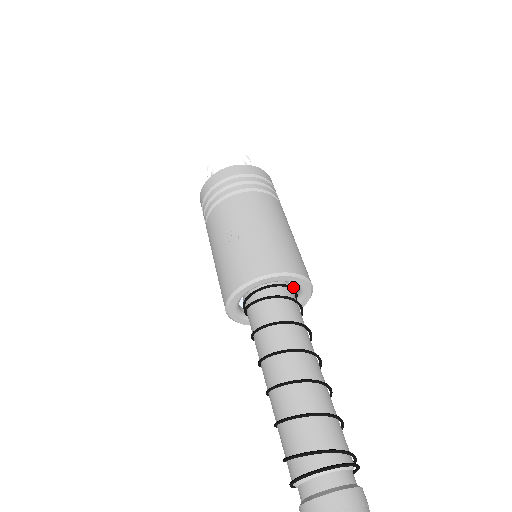
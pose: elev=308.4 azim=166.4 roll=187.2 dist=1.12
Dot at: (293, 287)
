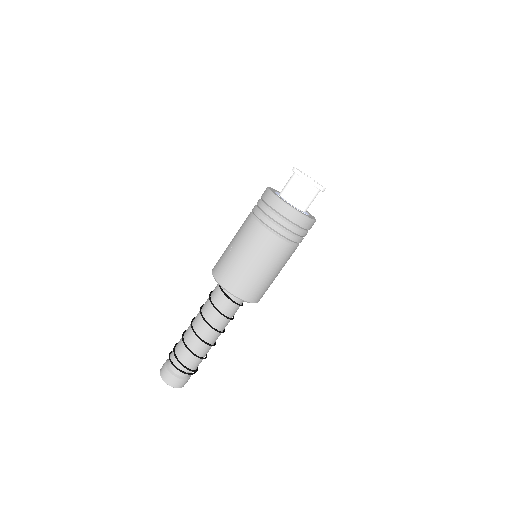
Dot at: occluded
